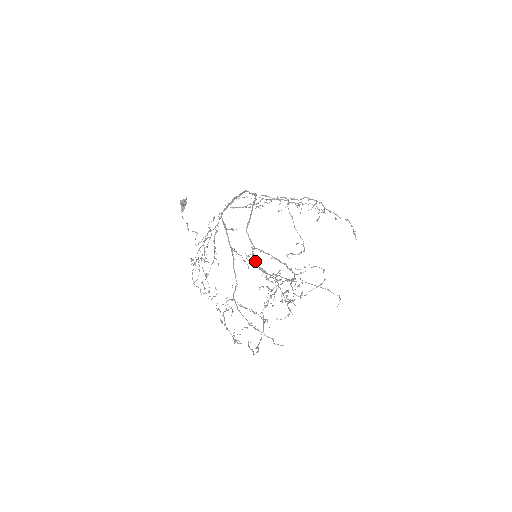
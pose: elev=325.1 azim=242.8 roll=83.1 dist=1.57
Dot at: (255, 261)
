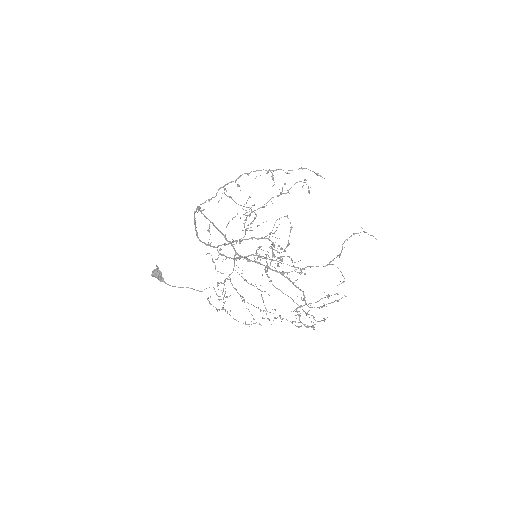
Dot at: (229, 257)
